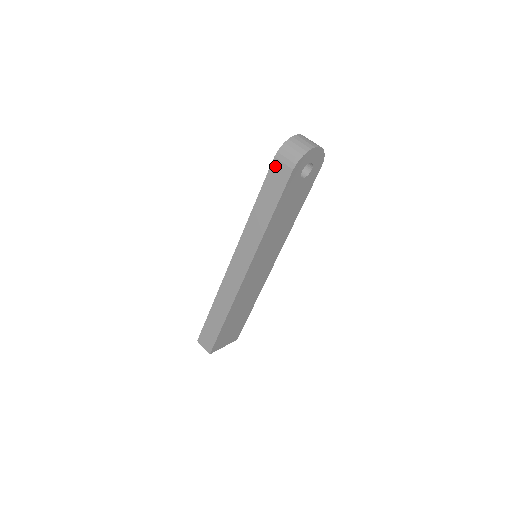
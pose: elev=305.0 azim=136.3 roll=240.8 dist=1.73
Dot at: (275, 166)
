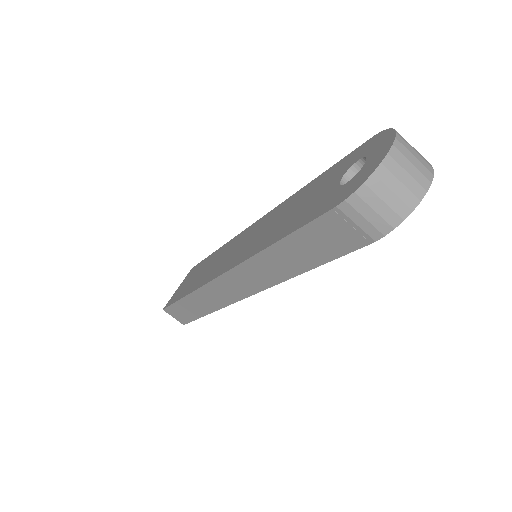
Dot at: (334, 220)
